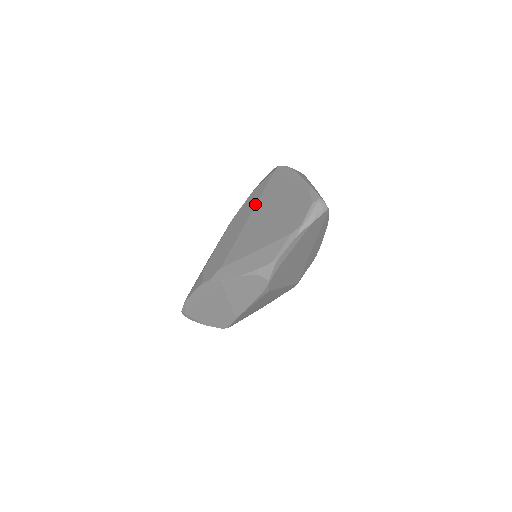
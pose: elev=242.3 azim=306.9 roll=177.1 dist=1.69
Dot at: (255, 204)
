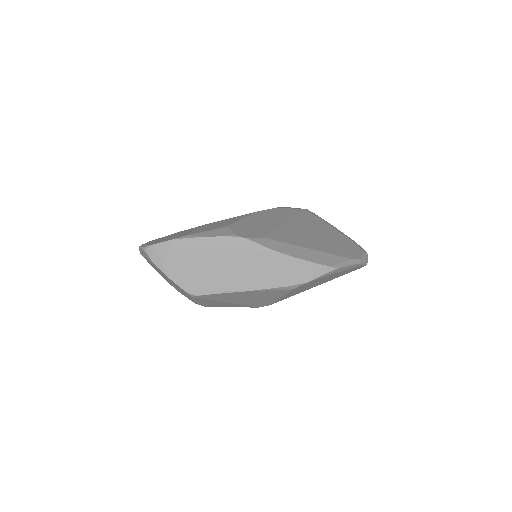
Dot at: (291, 217)
